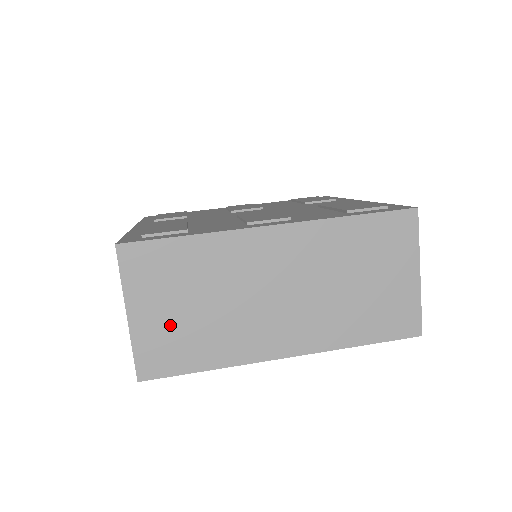
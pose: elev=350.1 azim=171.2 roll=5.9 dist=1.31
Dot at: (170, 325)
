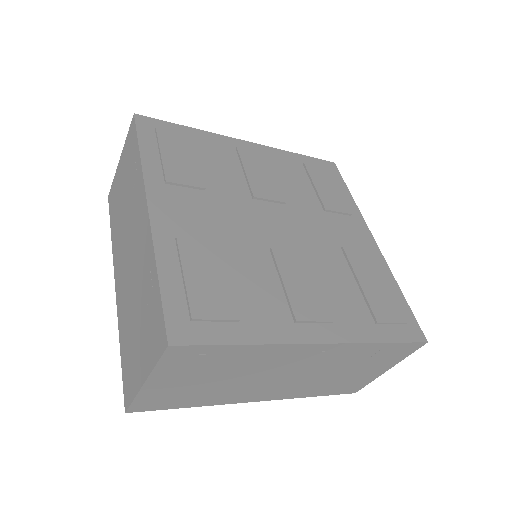
Dot at: (180, 388)
